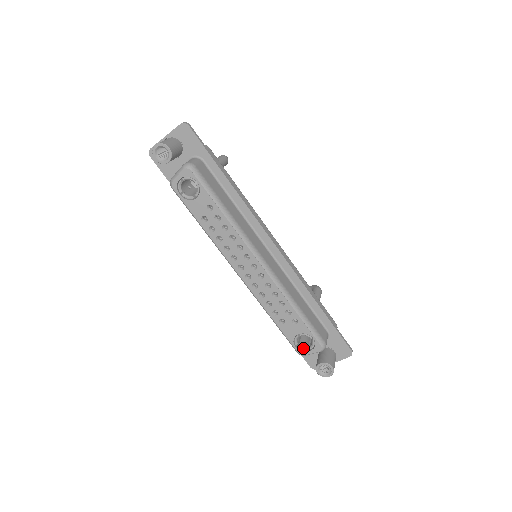
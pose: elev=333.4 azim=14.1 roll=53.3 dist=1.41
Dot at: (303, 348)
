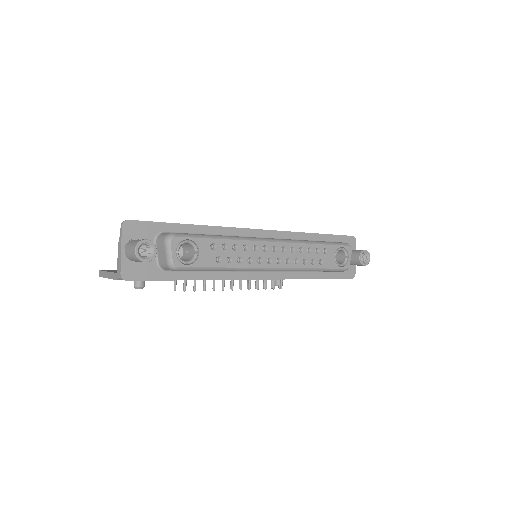
Dot at: (344, 262)
